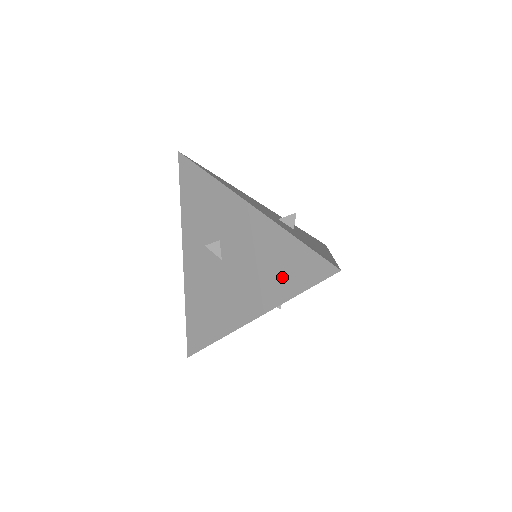
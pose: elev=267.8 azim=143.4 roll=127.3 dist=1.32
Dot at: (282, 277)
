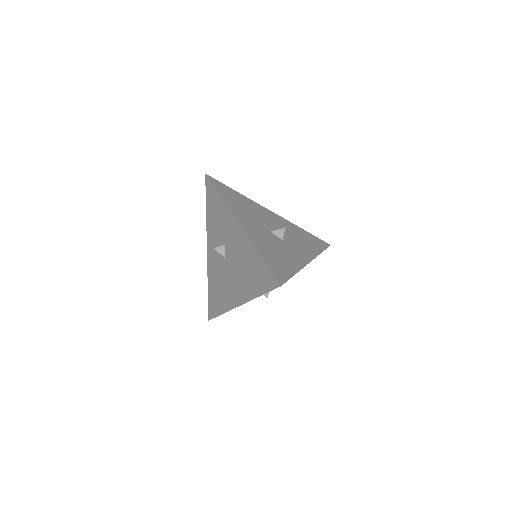
Dot at: (253, 281)
